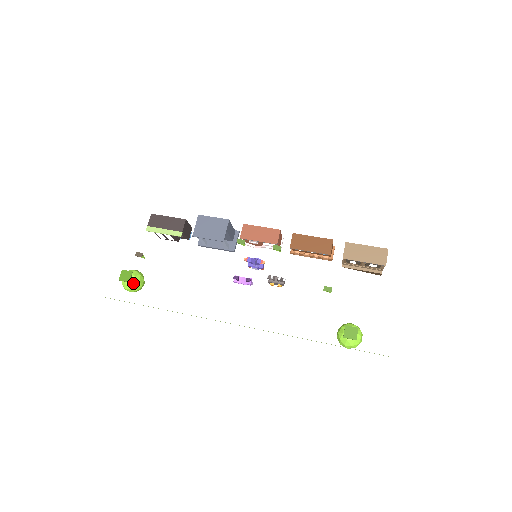
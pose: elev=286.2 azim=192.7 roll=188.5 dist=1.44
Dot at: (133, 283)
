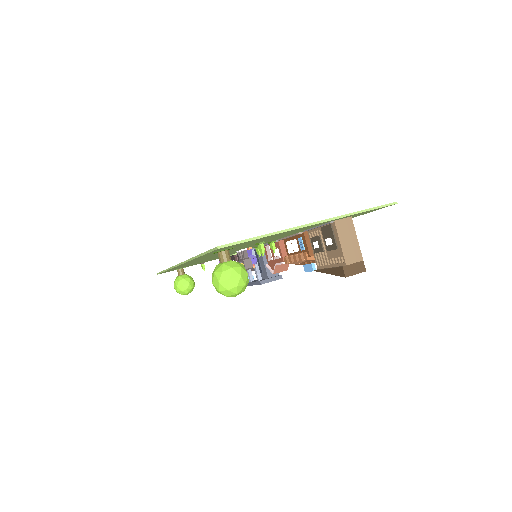
Dot at: (180, 277)
